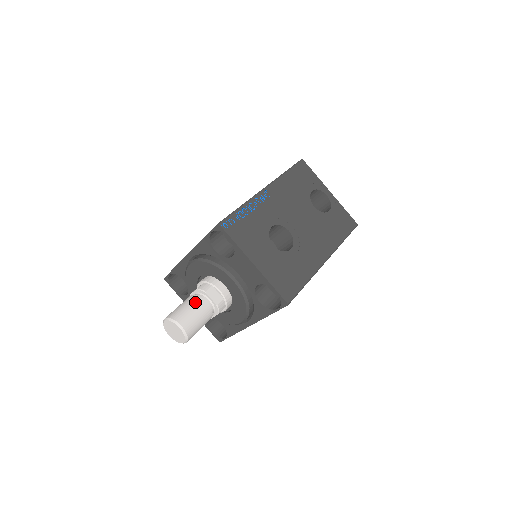
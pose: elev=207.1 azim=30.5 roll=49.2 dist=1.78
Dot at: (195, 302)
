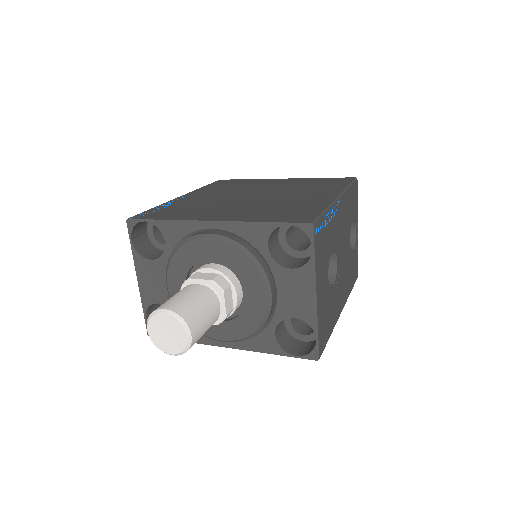
Dot at: (210, 301)
